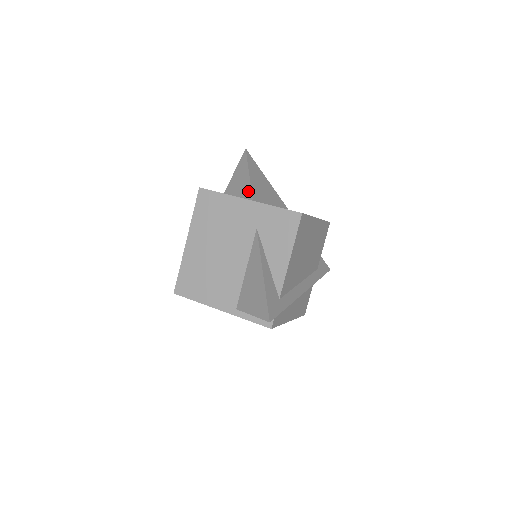
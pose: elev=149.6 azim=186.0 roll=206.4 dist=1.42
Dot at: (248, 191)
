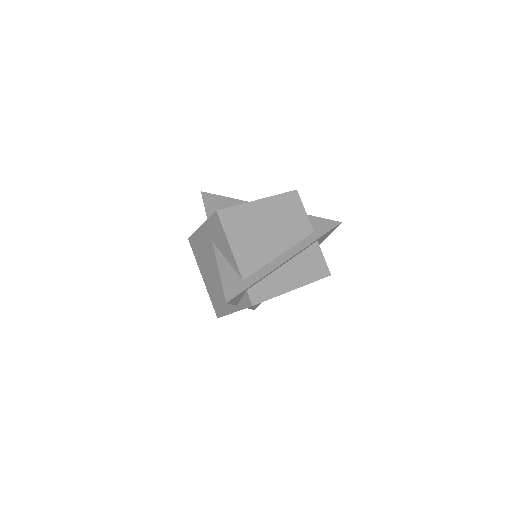
Dot at: occluded
